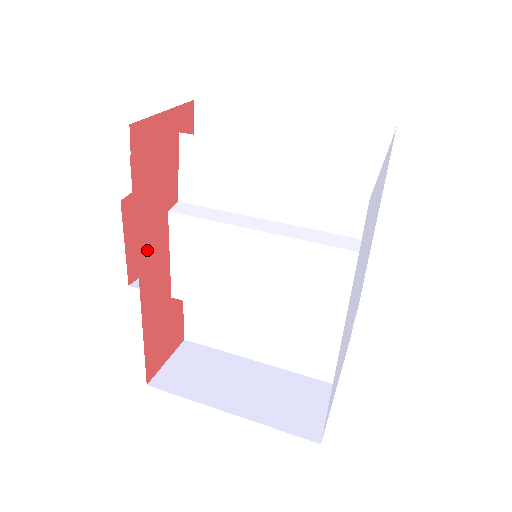
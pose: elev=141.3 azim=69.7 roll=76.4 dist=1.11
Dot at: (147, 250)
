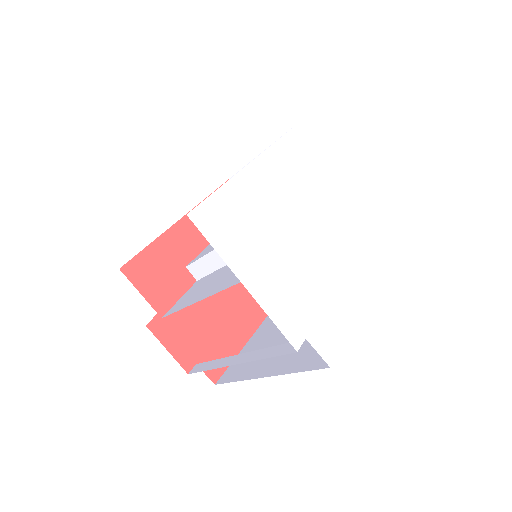
Dot at: occluded
